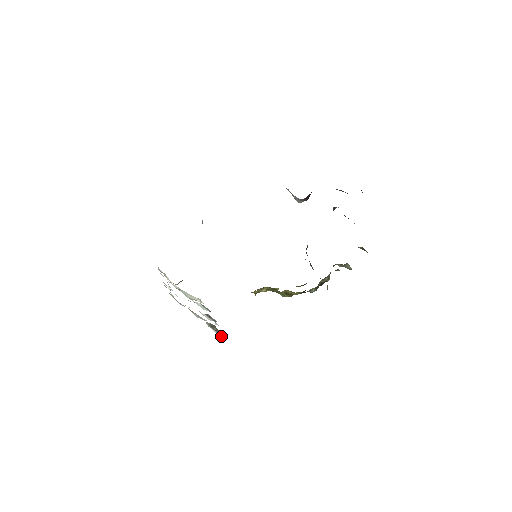
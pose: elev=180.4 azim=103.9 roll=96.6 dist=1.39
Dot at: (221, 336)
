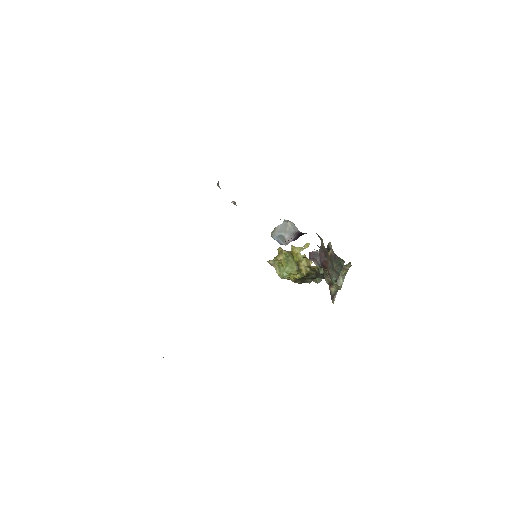
Dot at: occluded
